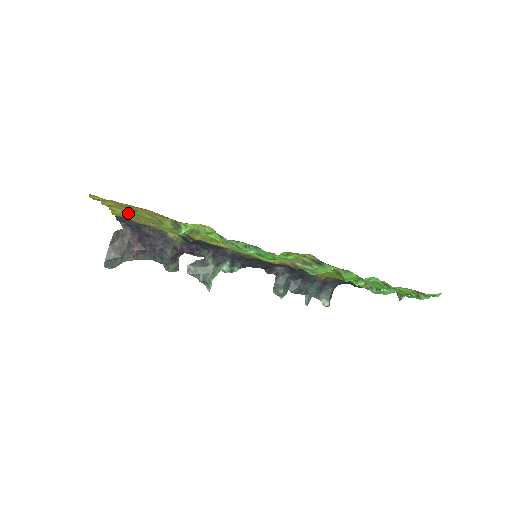
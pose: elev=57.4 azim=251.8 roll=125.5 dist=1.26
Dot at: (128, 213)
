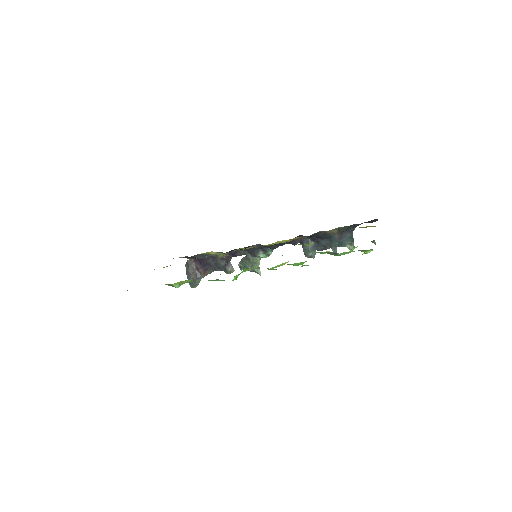
Dot at: occluded
